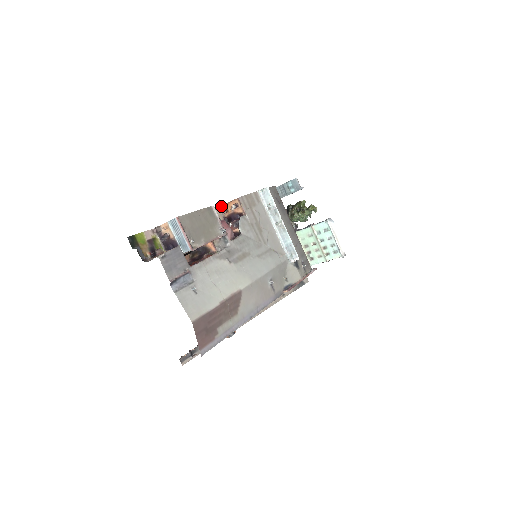
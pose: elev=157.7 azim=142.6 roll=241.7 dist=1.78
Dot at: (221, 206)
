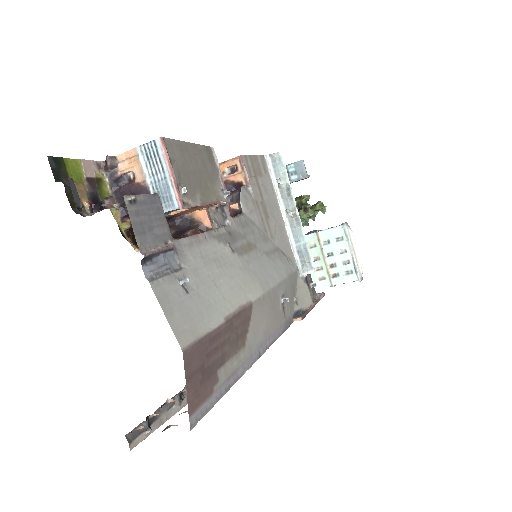
Dot at: occluded
